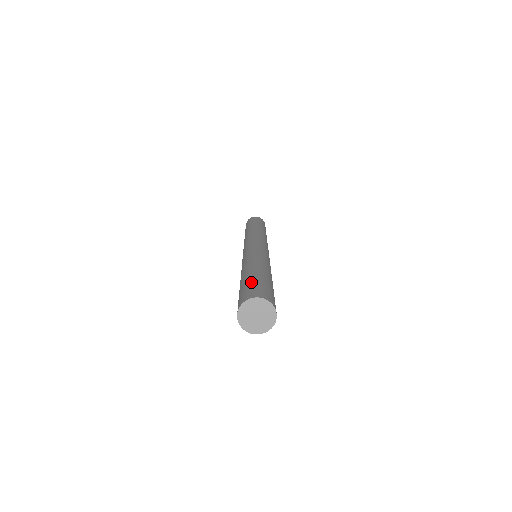
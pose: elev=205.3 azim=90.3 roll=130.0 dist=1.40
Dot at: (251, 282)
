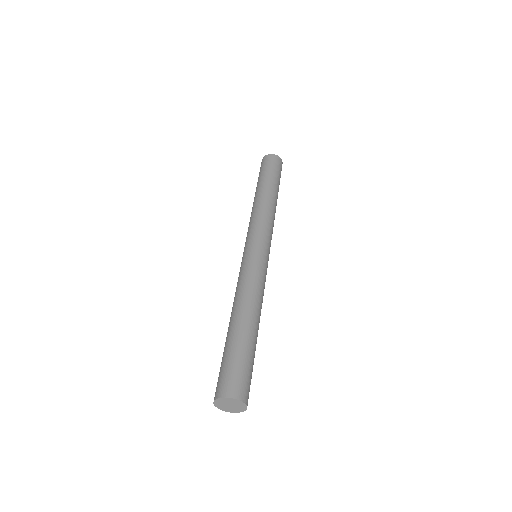
Dot at: (229, 358)
